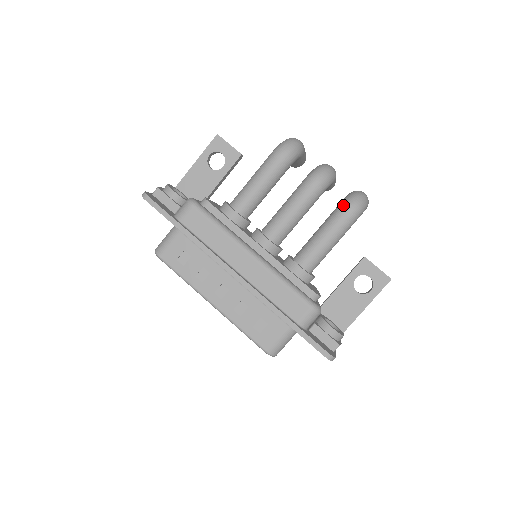
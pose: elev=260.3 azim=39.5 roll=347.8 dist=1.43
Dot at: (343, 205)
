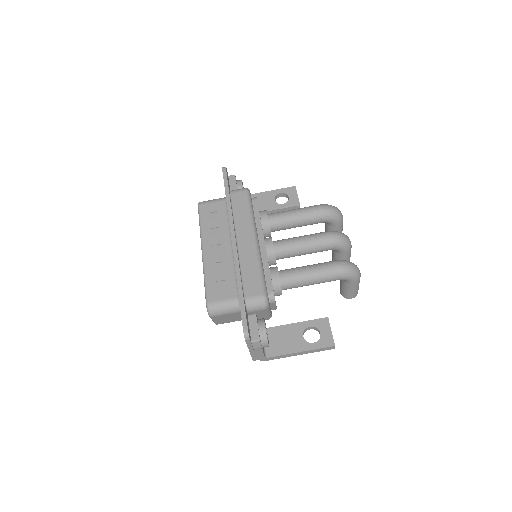
Dot at: (339, 260)
